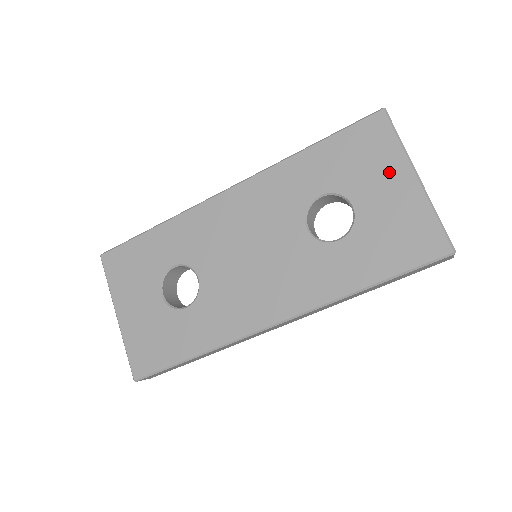
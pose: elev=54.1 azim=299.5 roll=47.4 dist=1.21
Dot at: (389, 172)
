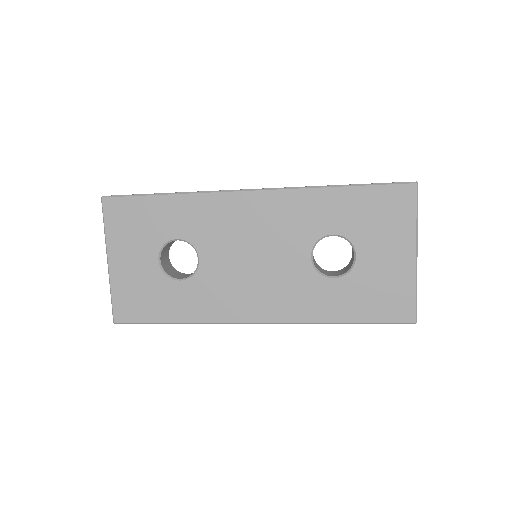
Dot at: (397, 241)
